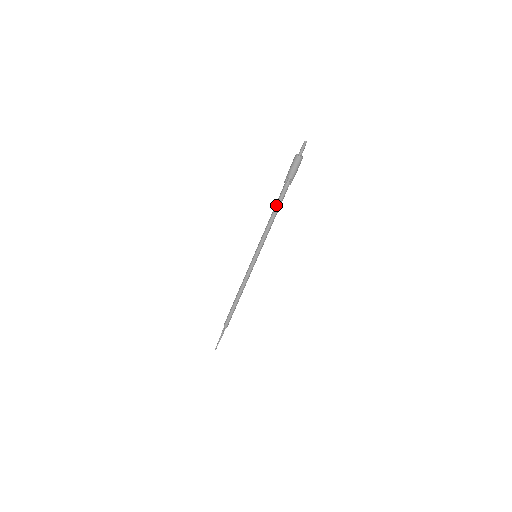
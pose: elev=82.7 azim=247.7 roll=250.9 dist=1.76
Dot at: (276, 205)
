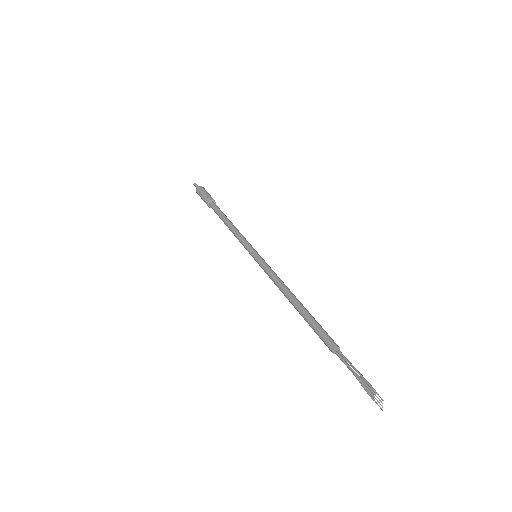
Dot at: (220, 216)
